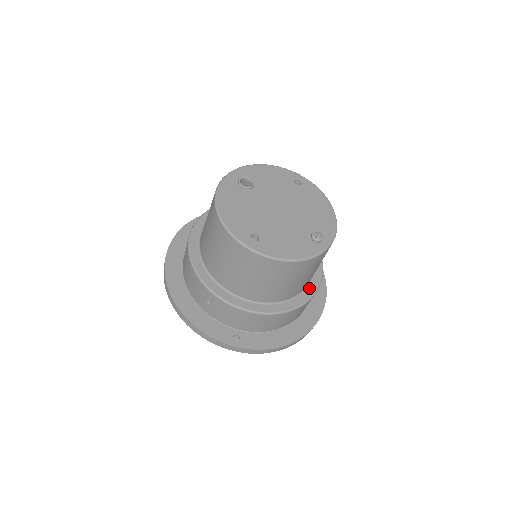
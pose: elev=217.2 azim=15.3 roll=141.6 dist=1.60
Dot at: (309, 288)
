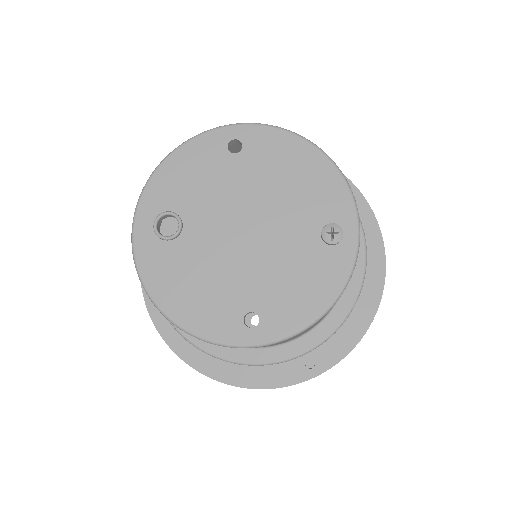
Dot at: occluded
